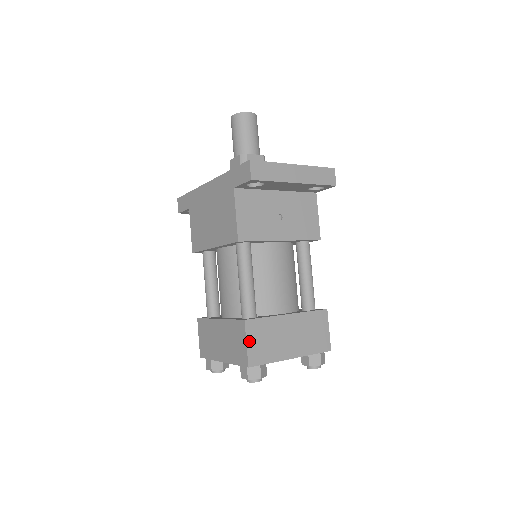
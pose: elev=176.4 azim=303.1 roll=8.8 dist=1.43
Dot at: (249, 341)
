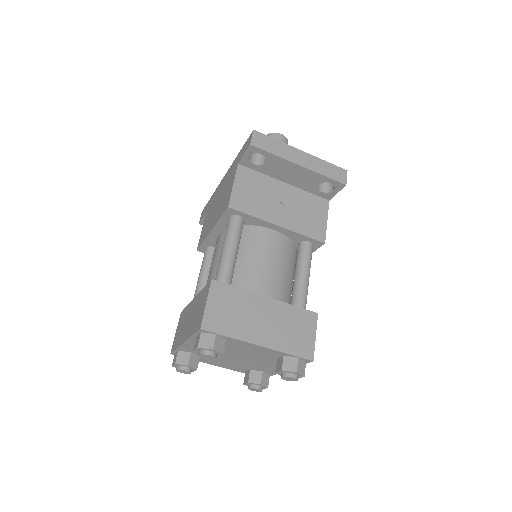
Dot at: (210, 302)
